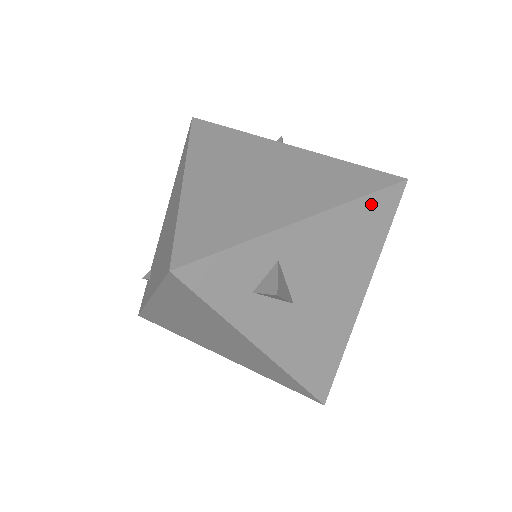
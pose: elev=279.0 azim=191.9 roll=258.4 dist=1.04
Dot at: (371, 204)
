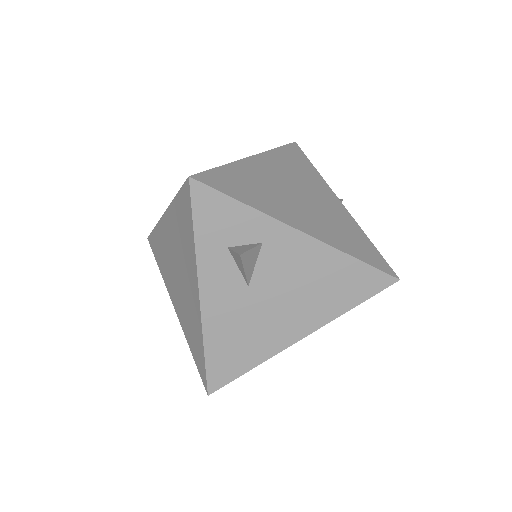
Dot at: (359, 270)
